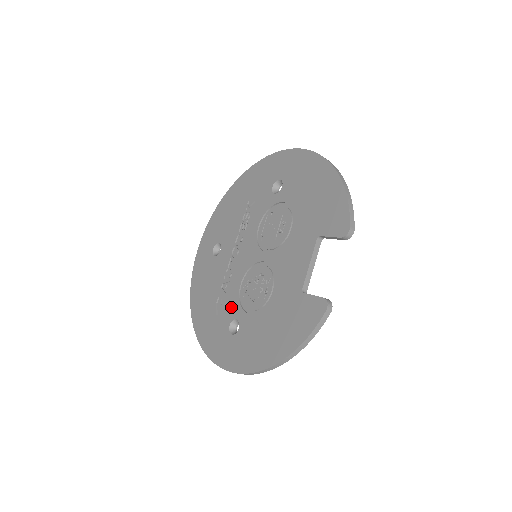
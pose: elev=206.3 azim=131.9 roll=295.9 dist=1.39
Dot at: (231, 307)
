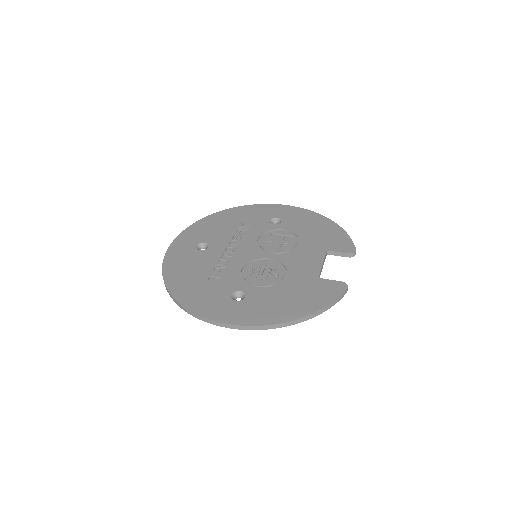
Dot at: (232, 283)
